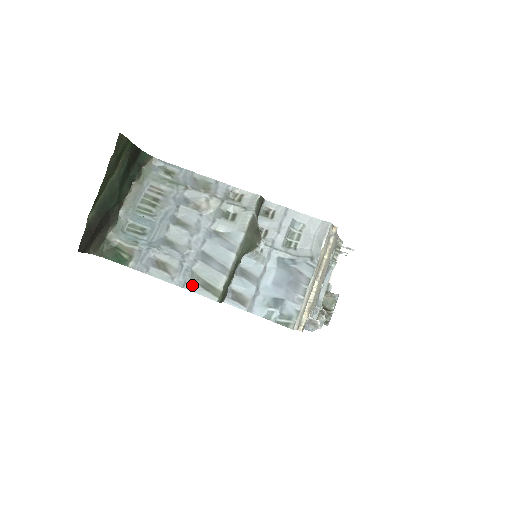
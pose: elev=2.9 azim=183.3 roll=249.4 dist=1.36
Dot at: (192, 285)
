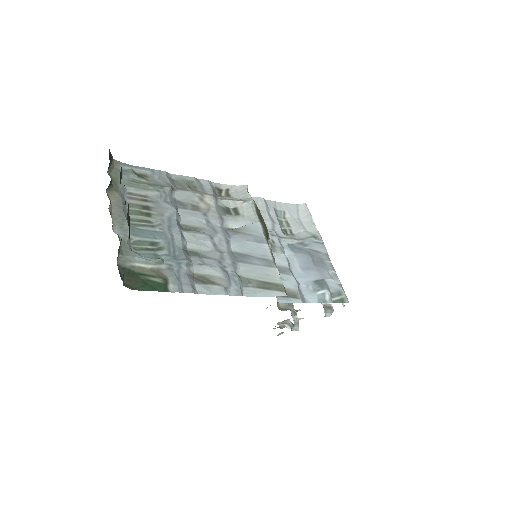
Dot at: (249, 290)
